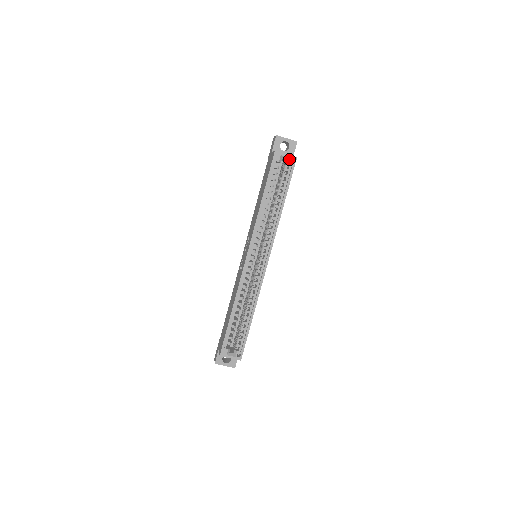
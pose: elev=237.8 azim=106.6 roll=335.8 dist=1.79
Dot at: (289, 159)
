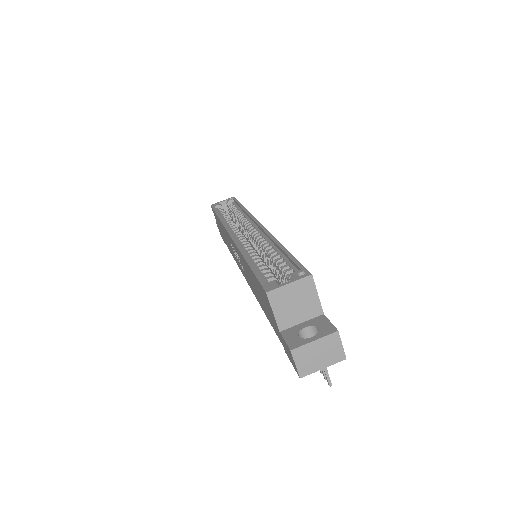
Dot at: (227, 200)
